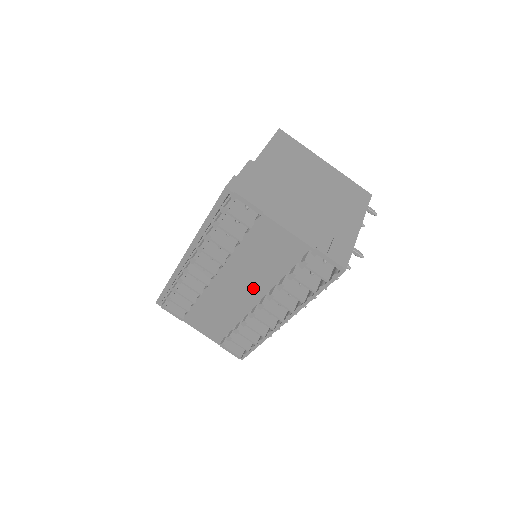
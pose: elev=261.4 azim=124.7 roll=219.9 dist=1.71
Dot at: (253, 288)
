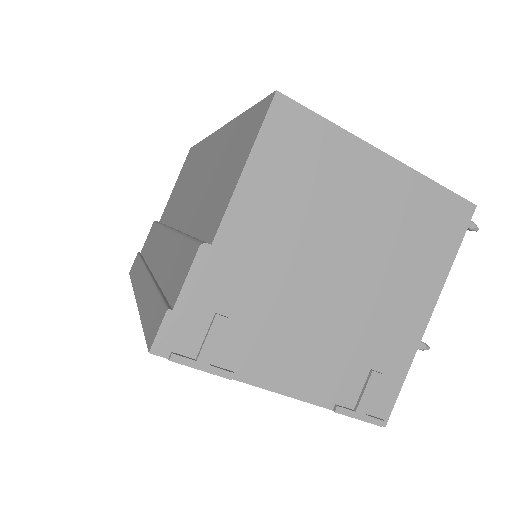
Dot at: occluded
